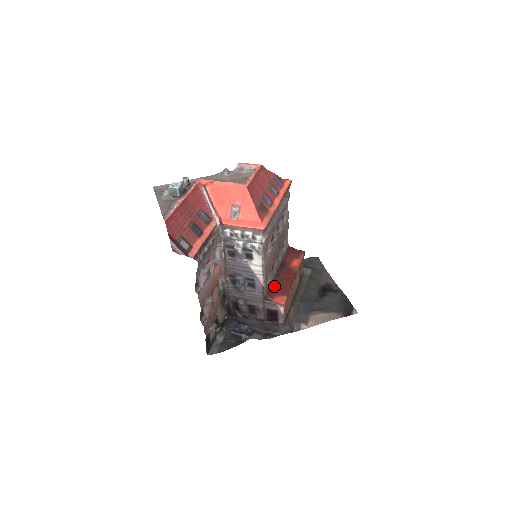
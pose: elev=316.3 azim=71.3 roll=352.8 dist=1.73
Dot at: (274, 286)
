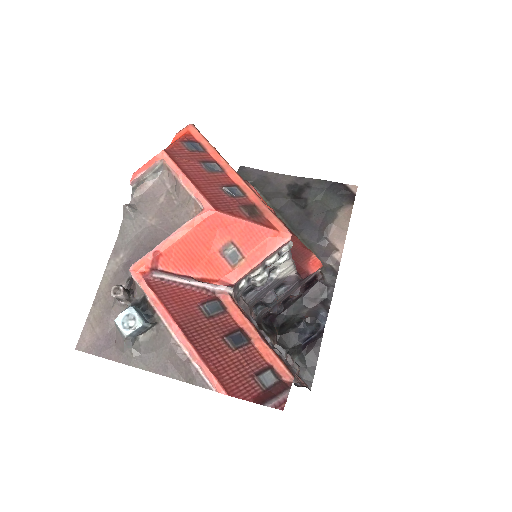
Dot at: occluded
